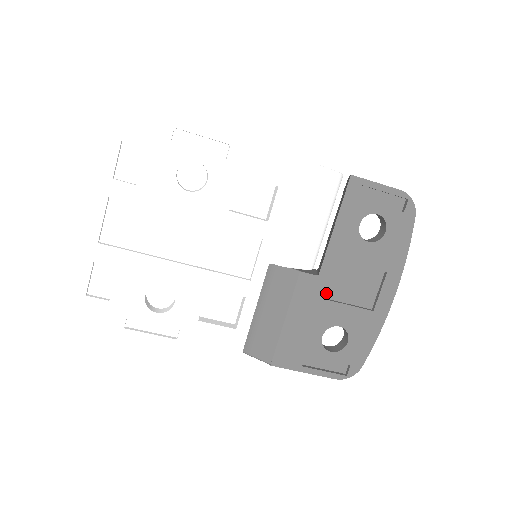
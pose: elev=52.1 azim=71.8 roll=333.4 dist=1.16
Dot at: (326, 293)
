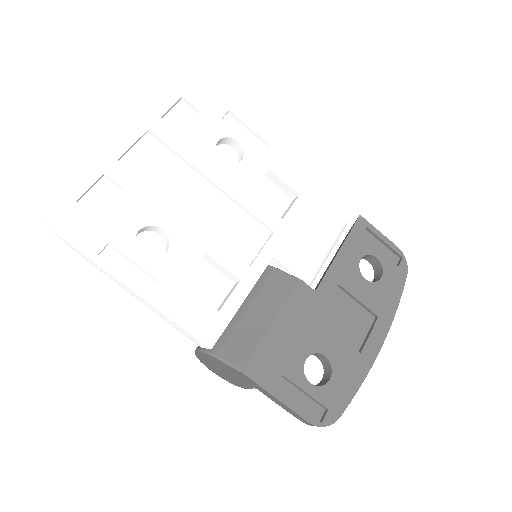
Dot at: (319, 312)
